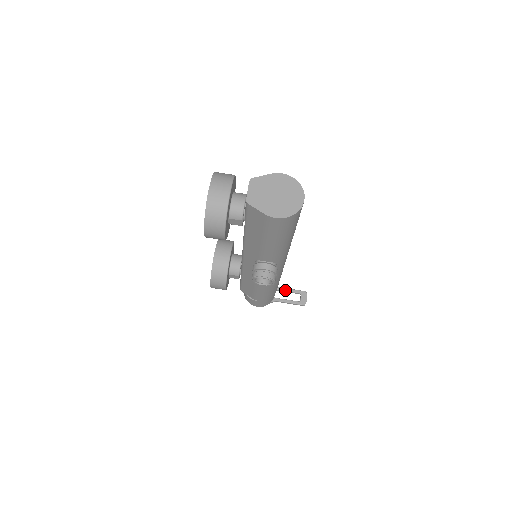
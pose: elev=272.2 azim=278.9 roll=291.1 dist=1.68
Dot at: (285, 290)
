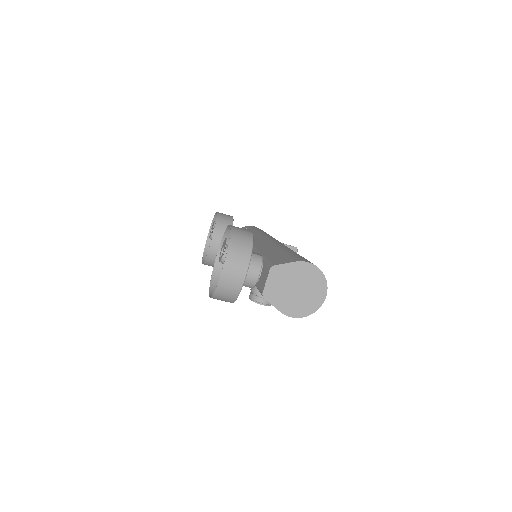
Dot at: occluded
